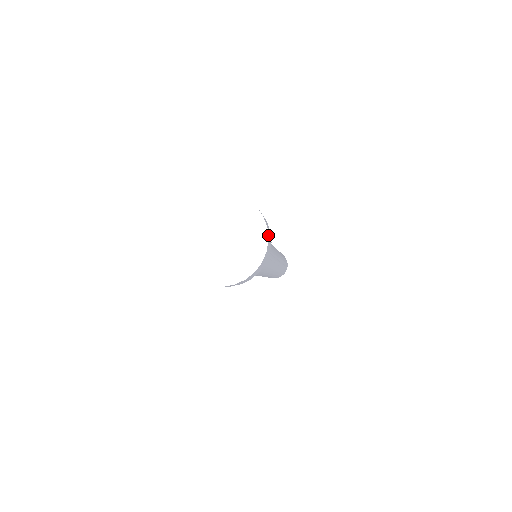
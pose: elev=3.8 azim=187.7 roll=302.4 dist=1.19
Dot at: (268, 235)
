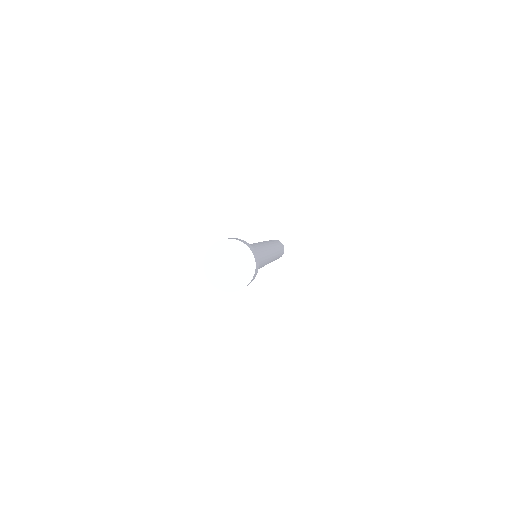
Dot at: (250, 282)
